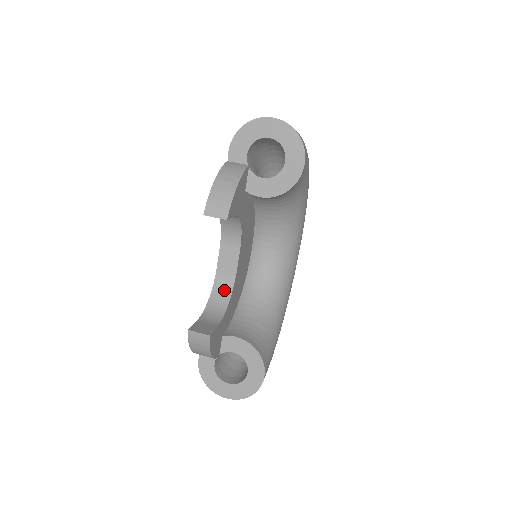
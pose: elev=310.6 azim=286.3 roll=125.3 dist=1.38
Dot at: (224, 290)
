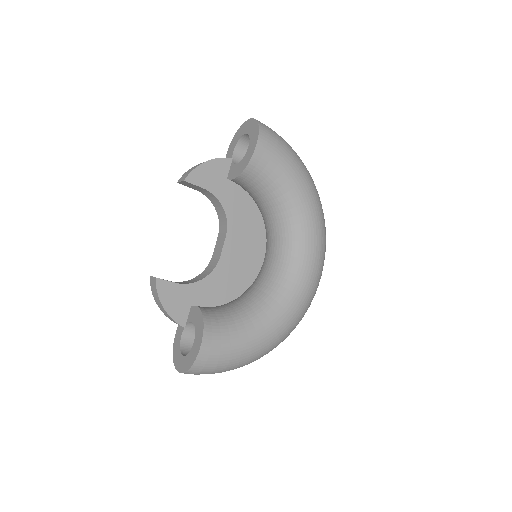
Dot at: (209, 270)
